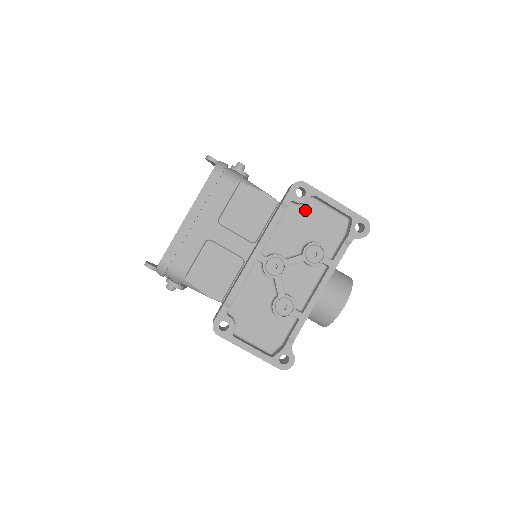
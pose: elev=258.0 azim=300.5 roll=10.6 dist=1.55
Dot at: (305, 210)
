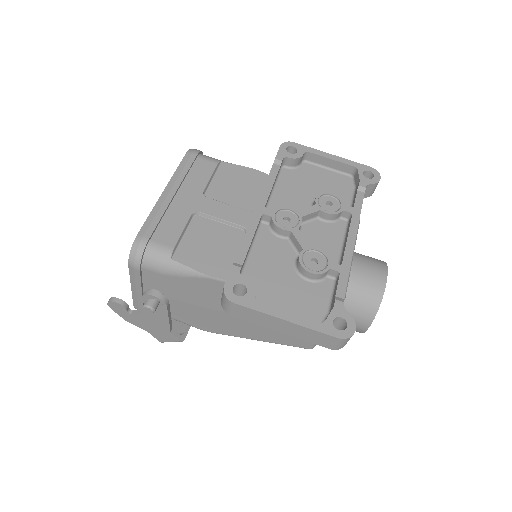
Dot at: (301, 172)
